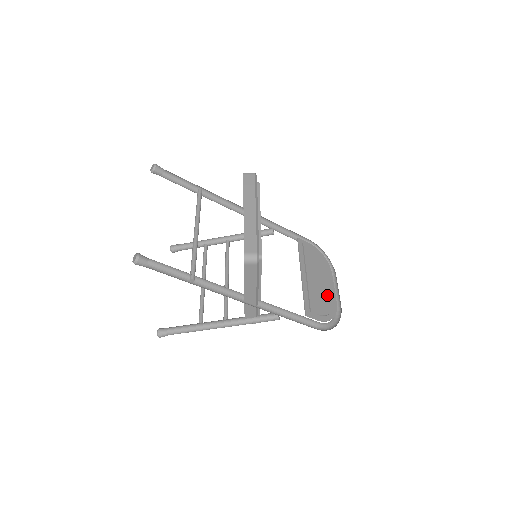
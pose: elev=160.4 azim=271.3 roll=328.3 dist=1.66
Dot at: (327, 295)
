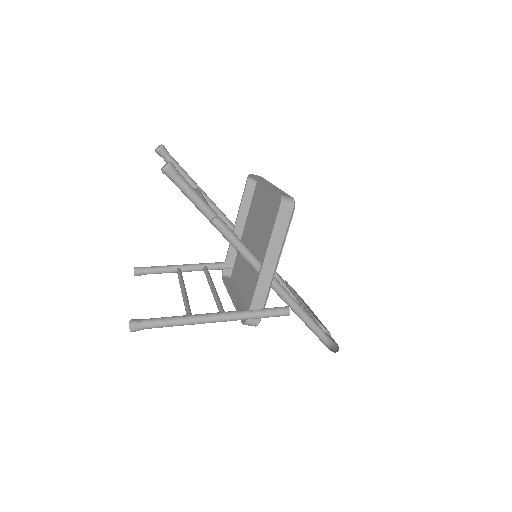
Dot at: occluded
